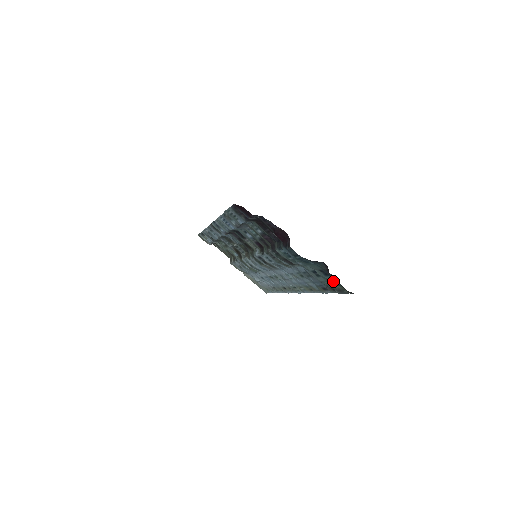
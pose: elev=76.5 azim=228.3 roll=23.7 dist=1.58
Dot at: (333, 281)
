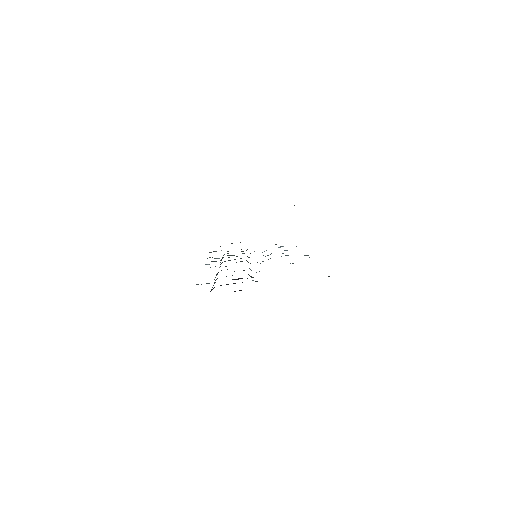
Dot at: occluded
